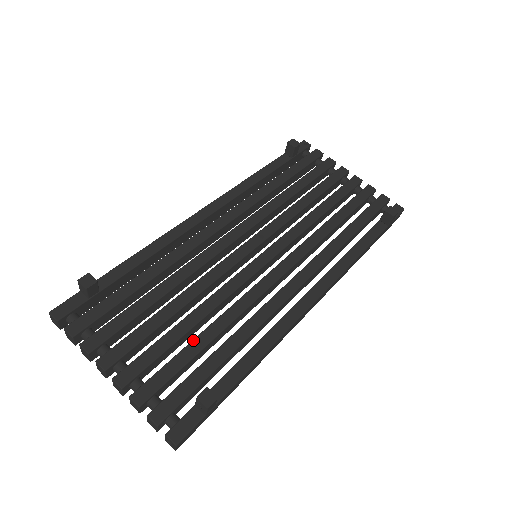
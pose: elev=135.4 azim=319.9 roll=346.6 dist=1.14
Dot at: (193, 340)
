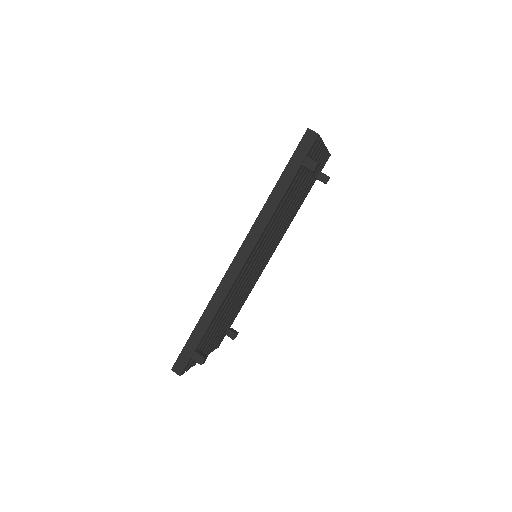
Dot at: (228, 320)
